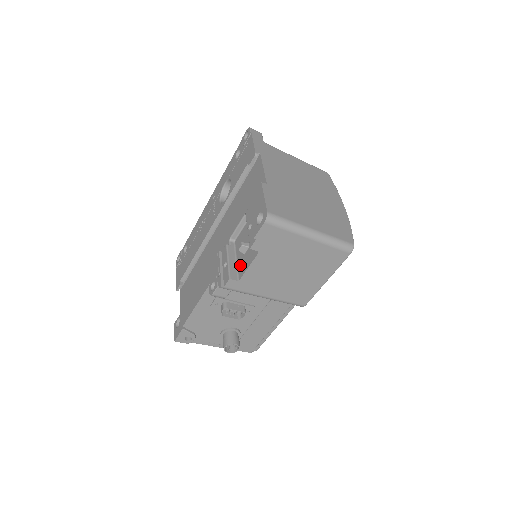
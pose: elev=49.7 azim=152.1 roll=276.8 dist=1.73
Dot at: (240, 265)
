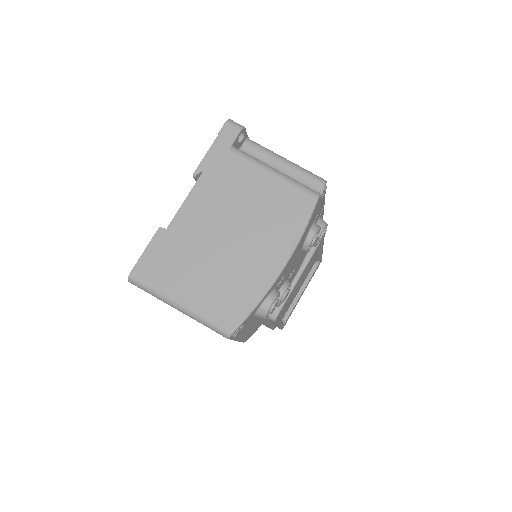
Dot at: occluded
